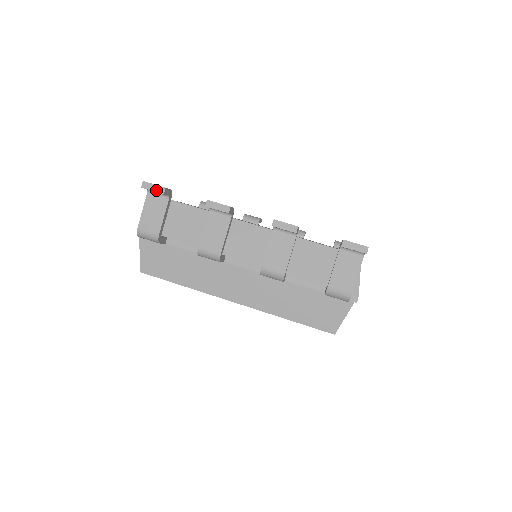
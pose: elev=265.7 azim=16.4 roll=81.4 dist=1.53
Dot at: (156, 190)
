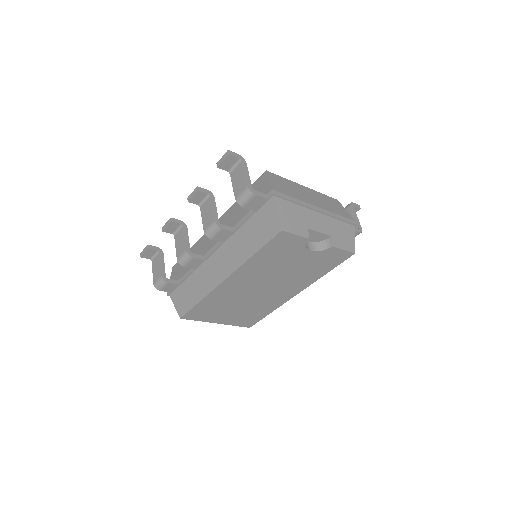
Dot at: (145, 251)
